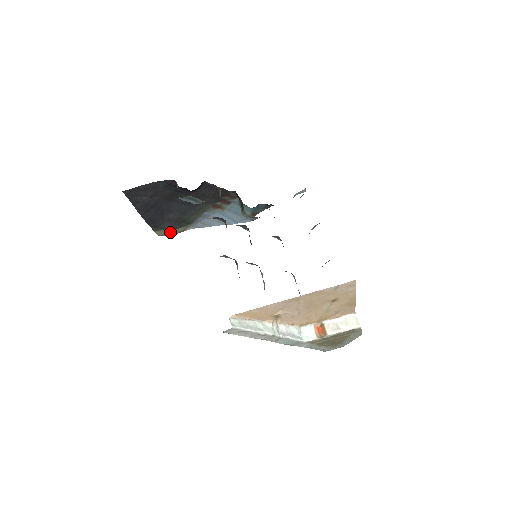
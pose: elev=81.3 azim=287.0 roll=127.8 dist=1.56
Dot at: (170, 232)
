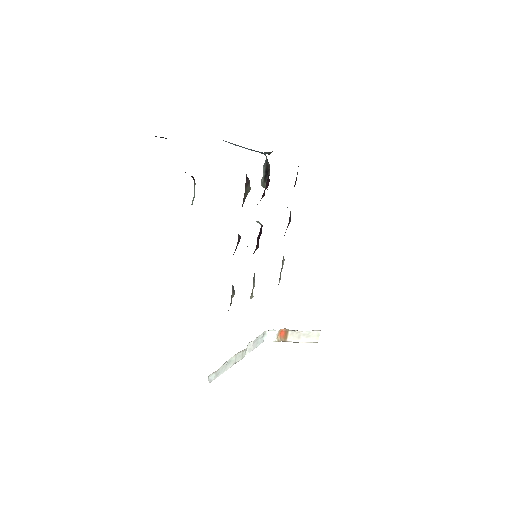
Dot at: occluded
